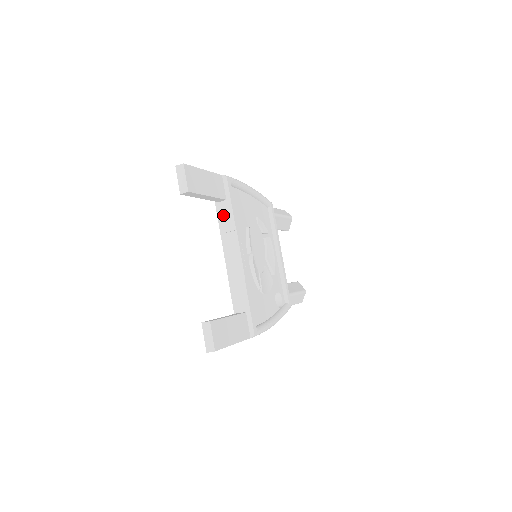
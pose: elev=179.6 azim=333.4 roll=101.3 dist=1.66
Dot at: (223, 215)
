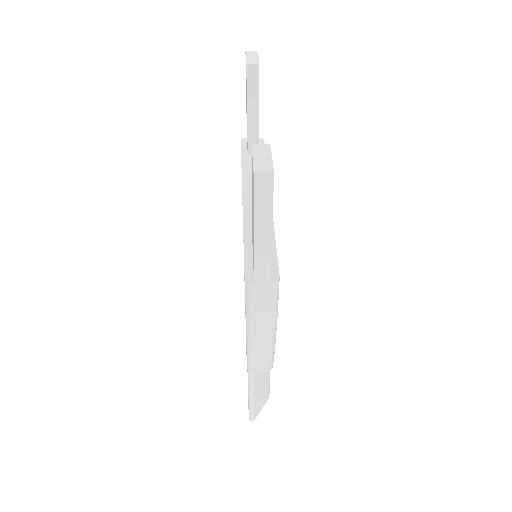
Dot at: (251, 162)
